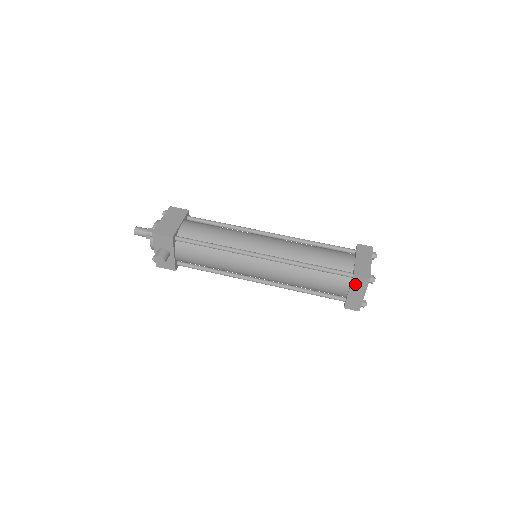
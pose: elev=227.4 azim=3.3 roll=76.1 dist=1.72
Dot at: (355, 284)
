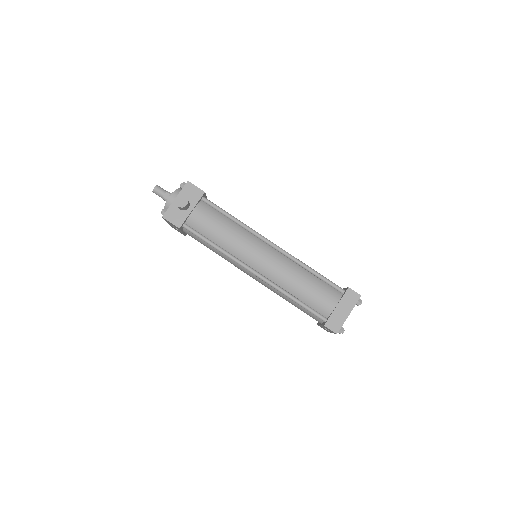
Dot at: (346, 298)
